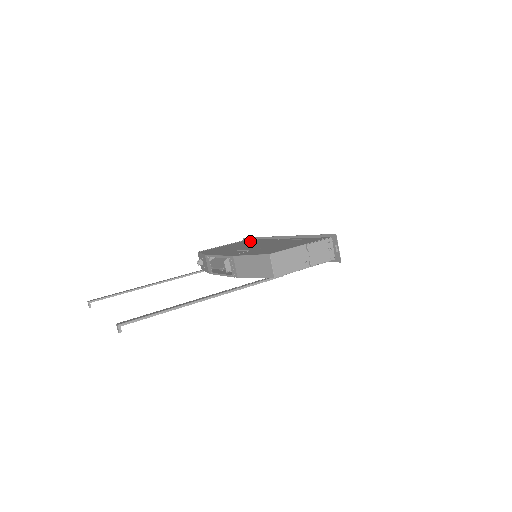
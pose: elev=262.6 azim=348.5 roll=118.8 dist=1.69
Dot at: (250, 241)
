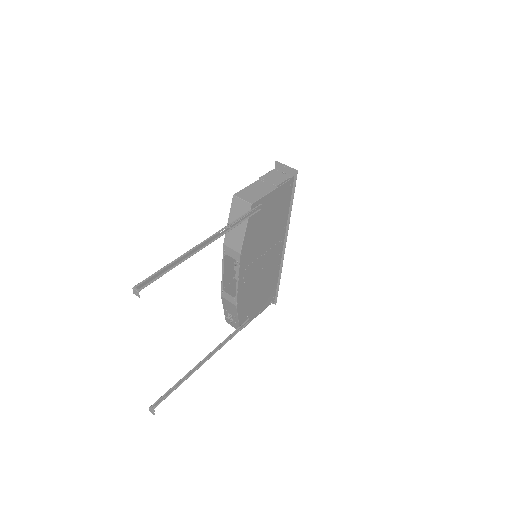
Dot at: occluded
